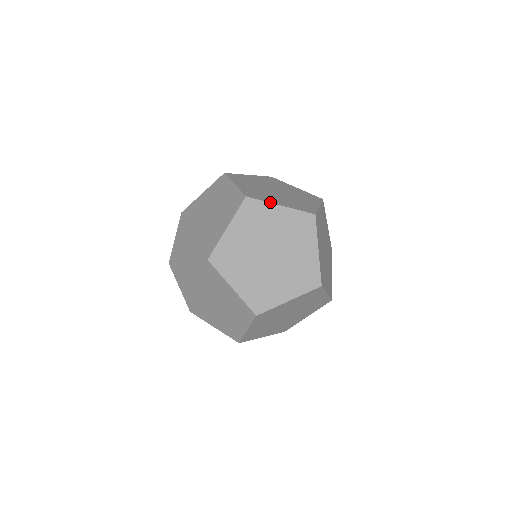
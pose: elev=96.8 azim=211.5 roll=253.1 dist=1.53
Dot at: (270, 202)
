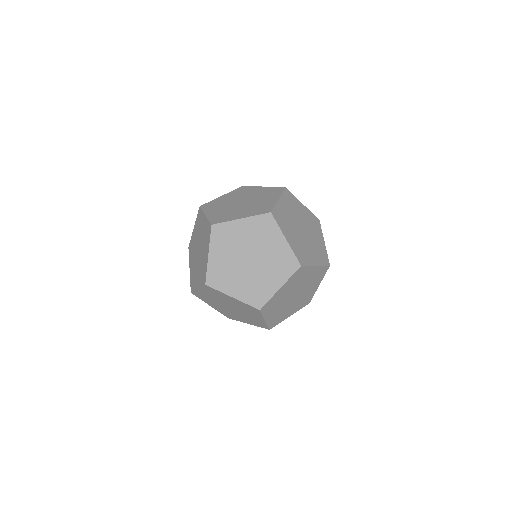
Dot at: (312, 265)
